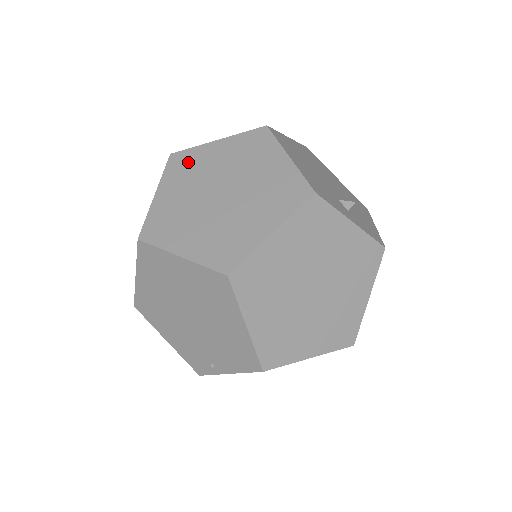
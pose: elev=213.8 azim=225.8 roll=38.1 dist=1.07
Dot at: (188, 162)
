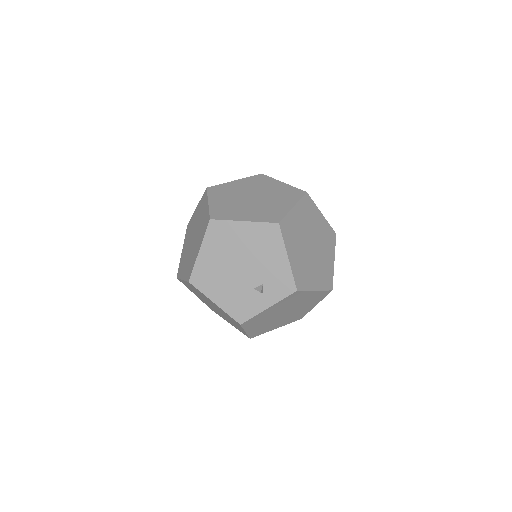
Dot at: (187, 286)
